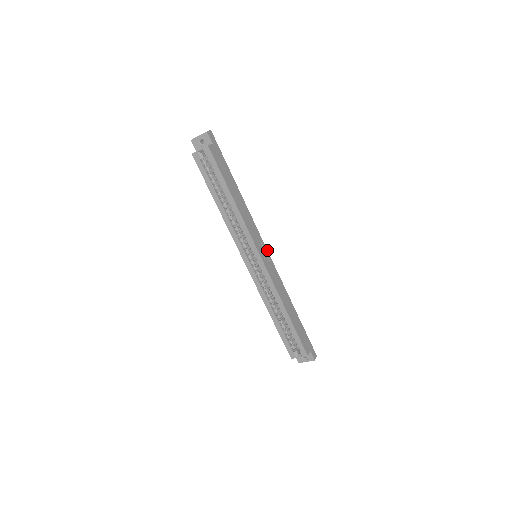
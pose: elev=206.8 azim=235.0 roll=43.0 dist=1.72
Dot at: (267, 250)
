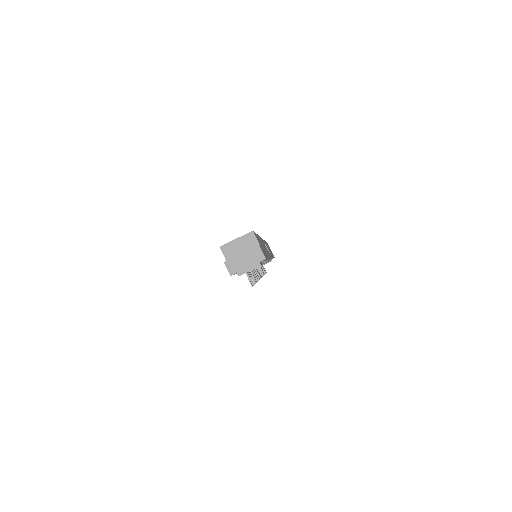
Dot at: occluded
